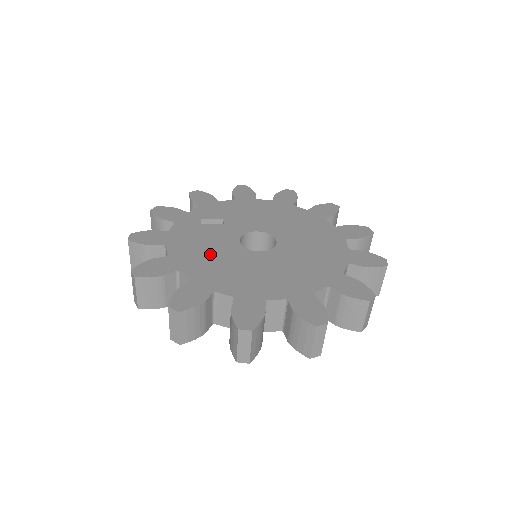
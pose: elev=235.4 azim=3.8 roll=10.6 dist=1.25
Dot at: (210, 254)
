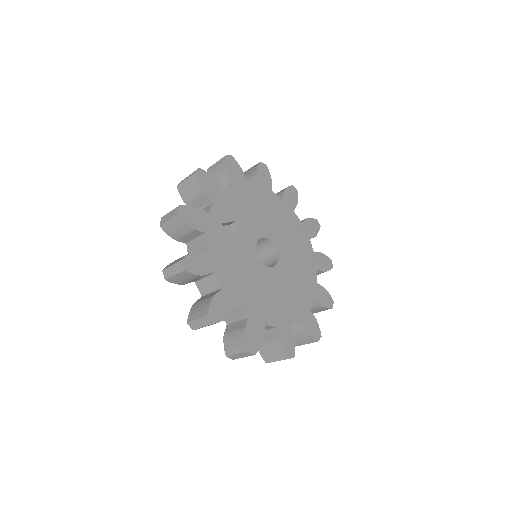
Dot at: (247, 278)
